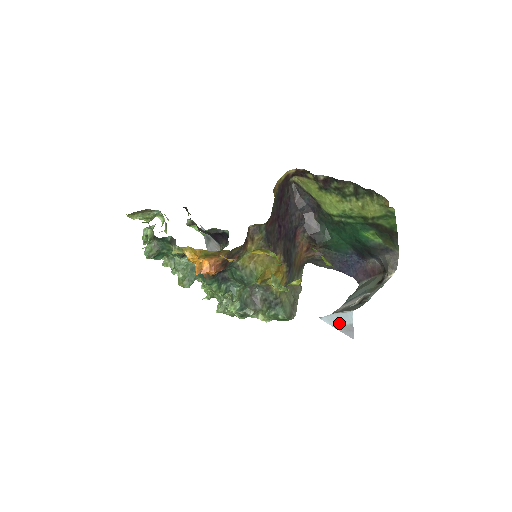
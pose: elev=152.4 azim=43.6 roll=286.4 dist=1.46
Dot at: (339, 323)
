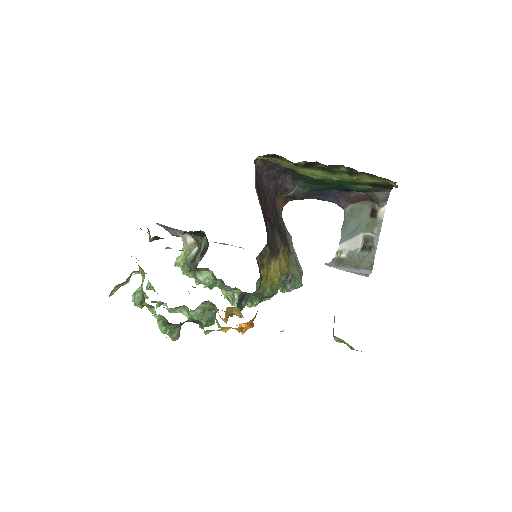
Dot at: (352, 271)
